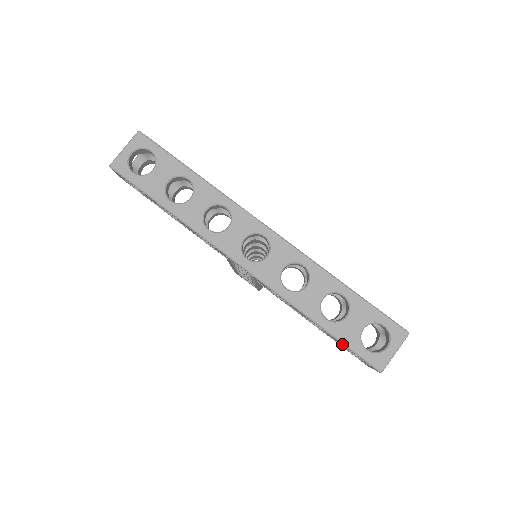
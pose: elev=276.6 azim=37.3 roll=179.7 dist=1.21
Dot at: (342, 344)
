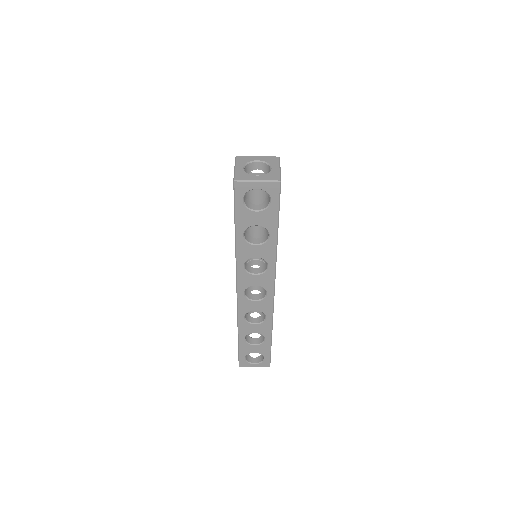
Dot at: occluded
